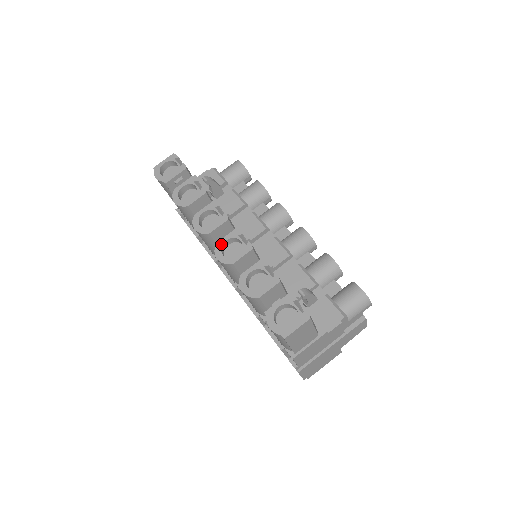
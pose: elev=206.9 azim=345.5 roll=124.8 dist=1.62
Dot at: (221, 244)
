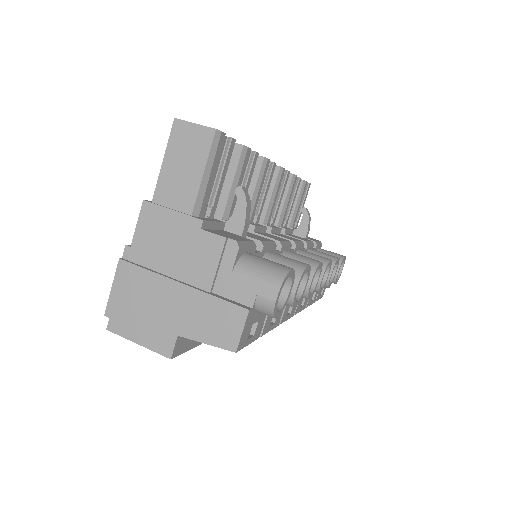
Dot at: occluded
